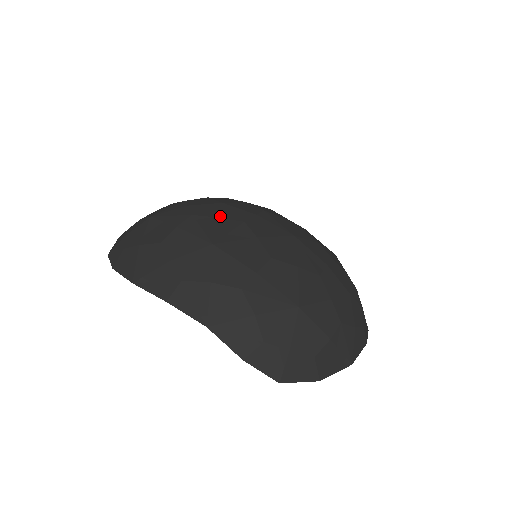
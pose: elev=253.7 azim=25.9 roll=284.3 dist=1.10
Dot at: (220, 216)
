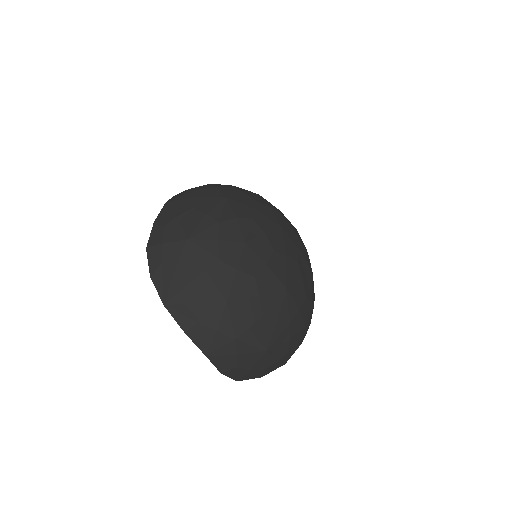
Dot at: (239, 268)
